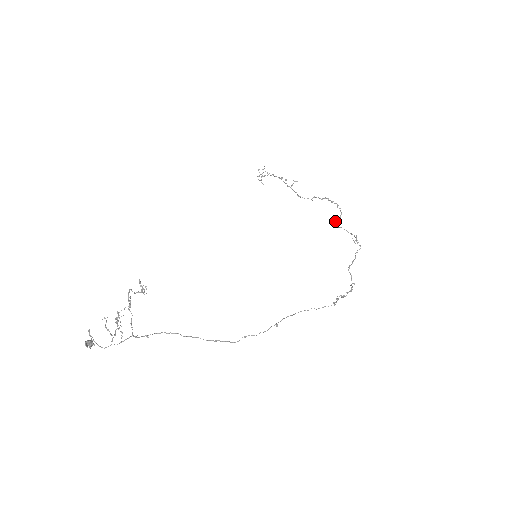
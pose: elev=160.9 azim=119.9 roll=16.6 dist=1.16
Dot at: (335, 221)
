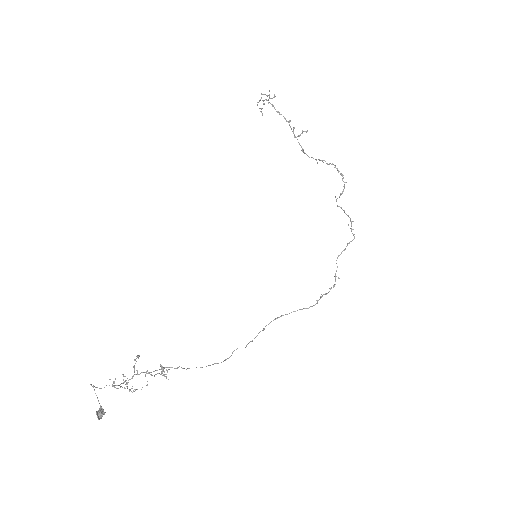
Dot at: (336, 199)
